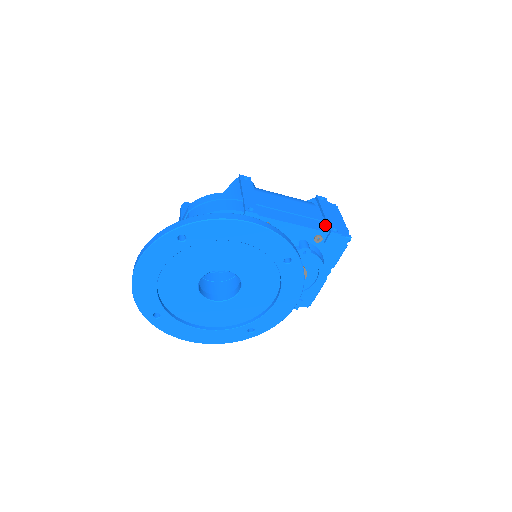
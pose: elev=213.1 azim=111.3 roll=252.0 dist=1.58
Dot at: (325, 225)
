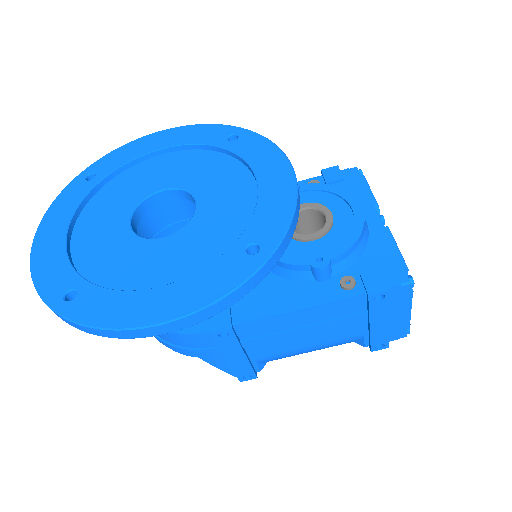
Dot at: occluded
